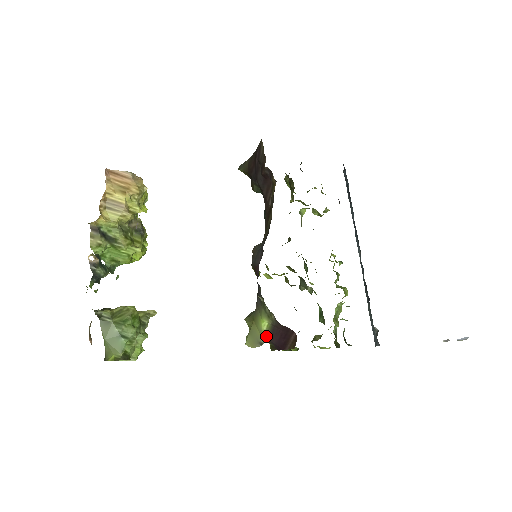
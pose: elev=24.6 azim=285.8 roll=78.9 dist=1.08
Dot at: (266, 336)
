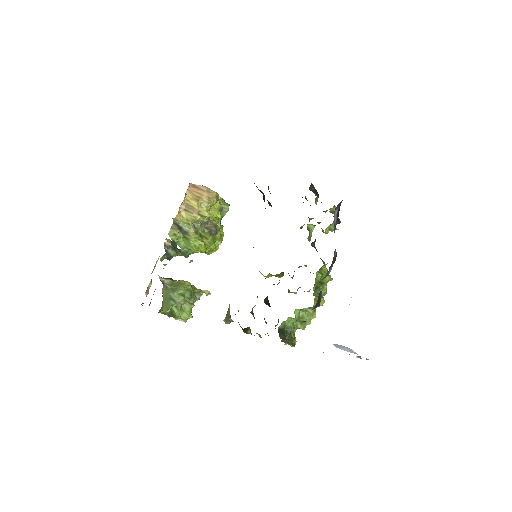
Dot at: (230, 315)
